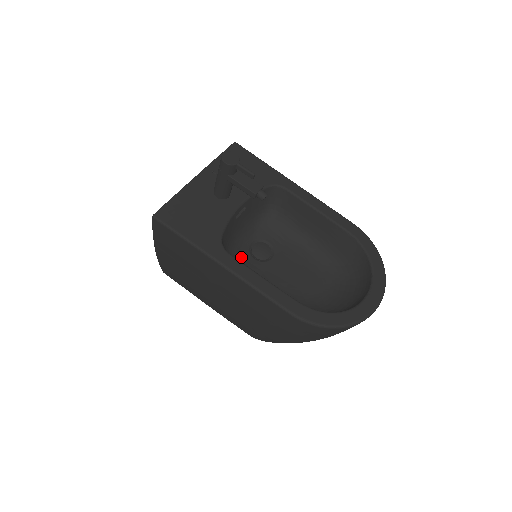
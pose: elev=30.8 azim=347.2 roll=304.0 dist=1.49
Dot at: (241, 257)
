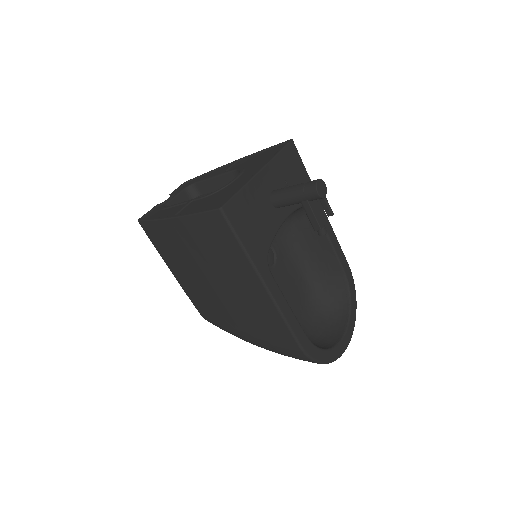
Dot at: occluded
